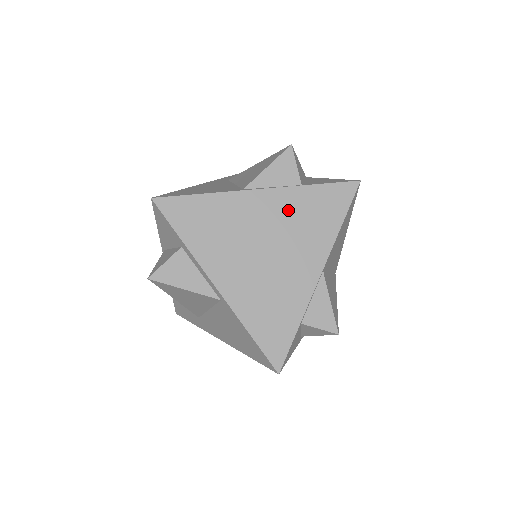
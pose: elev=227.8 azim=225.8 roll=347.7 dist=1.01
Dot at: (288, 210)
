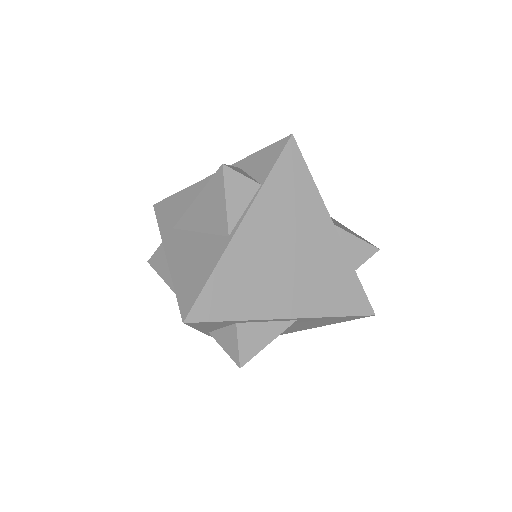
Dot at: (273, 213)
